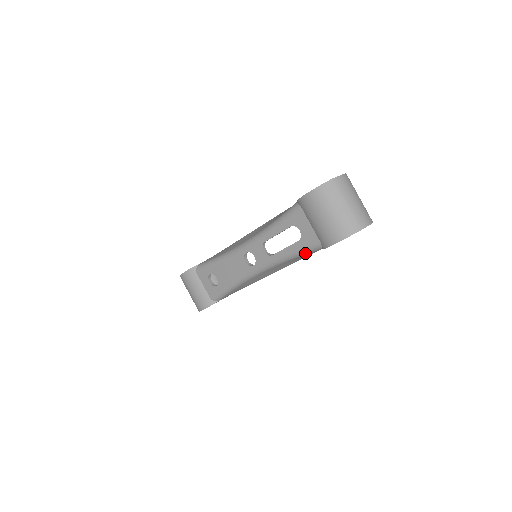
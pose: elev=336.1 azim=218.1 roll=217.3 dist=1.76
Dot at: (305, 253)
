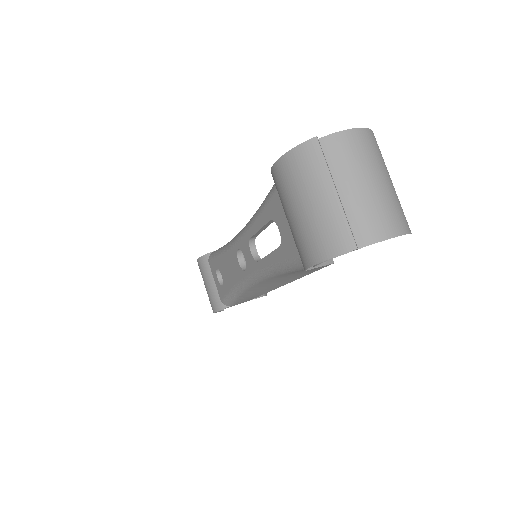
Dot at: (290, 269)
